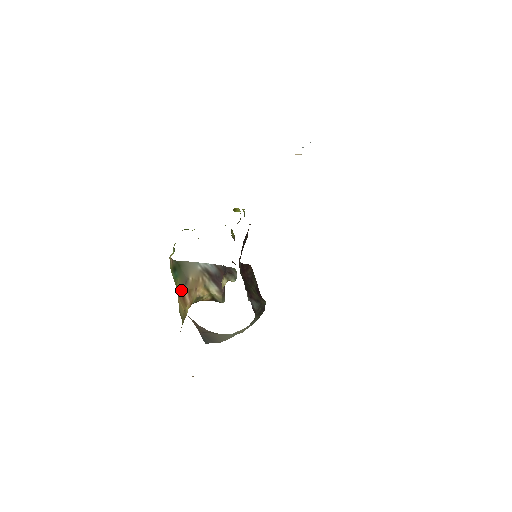
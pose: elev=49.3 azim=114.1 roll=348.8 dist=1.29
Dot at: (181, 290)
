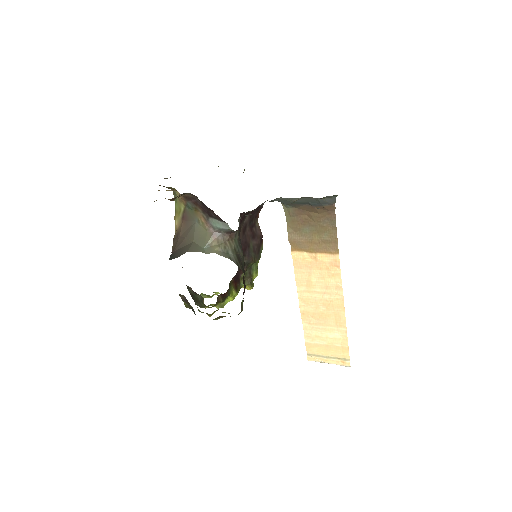
Dot at: occluded
